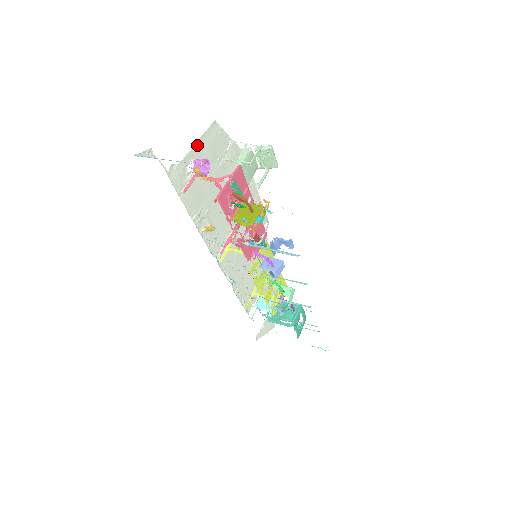
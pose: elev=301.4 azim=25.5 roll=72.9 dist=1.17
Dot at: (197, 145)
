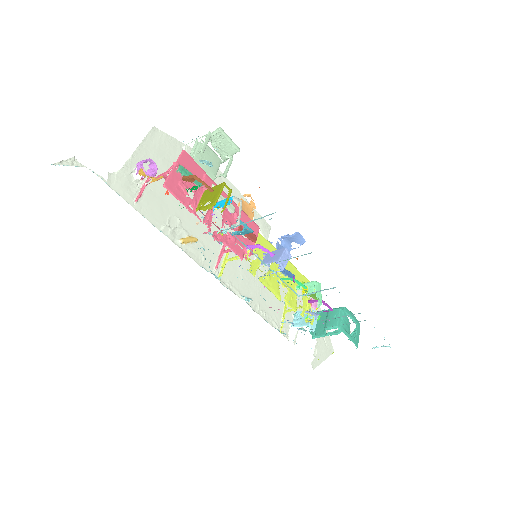
Dot at: (138, 152)
